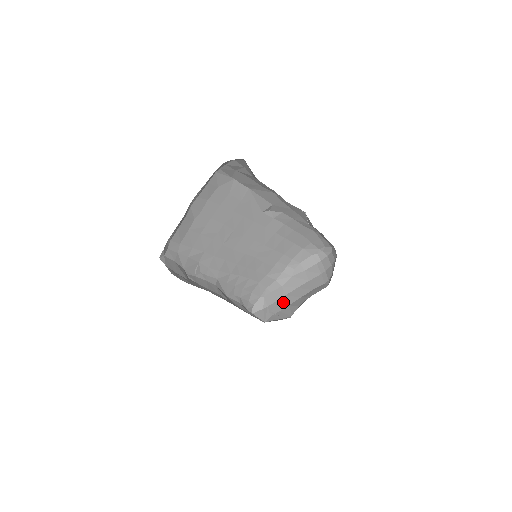
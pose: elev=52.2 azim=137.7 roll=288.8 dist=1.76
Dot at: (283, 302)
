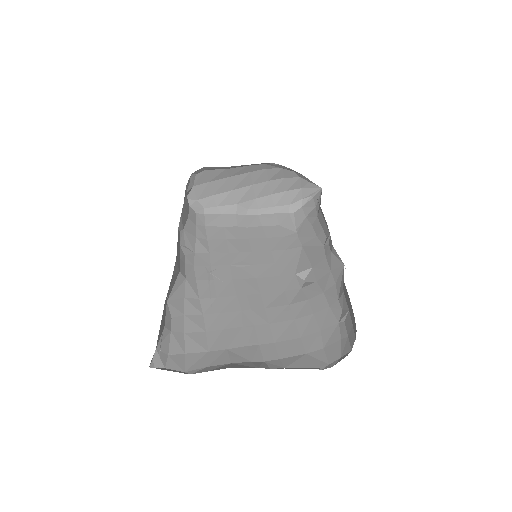
Dot at: occluded
